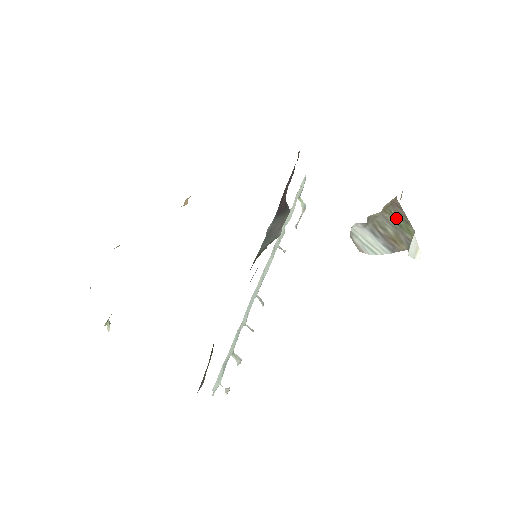
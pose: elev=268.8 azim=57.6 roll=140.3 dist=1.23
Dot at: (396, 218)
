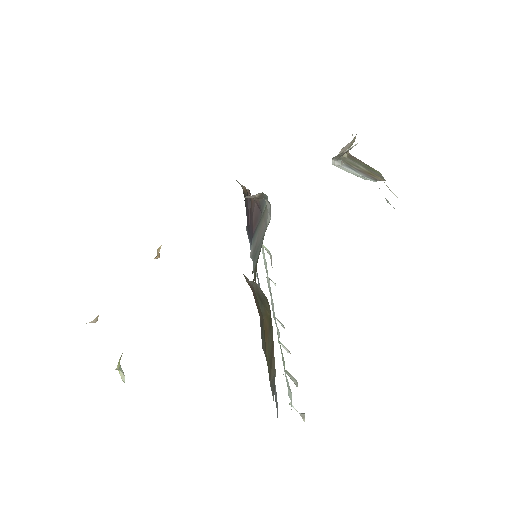
Dot at: (359, 163)
